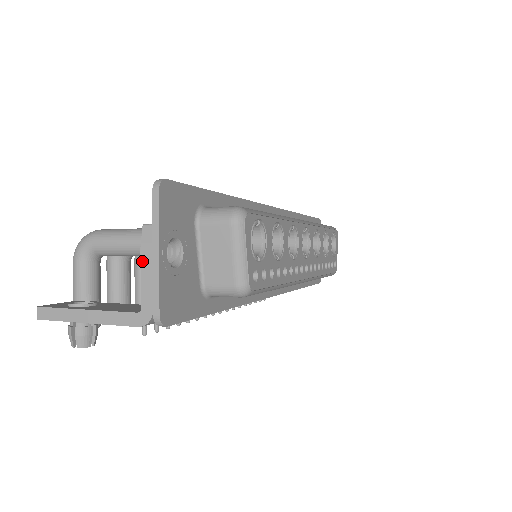
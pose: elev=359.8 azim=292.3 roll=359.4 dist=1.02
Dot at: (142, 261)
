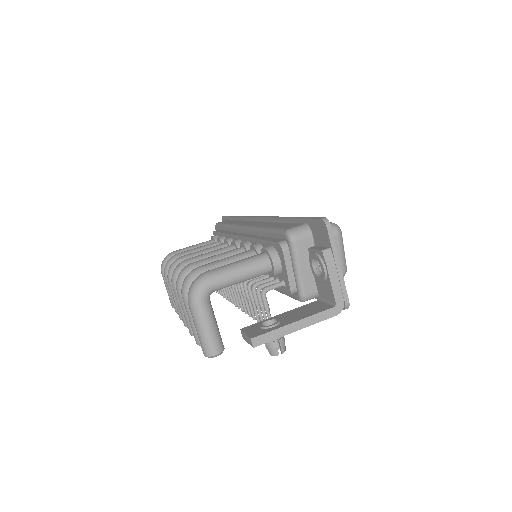
Dot at: (330, 274)
